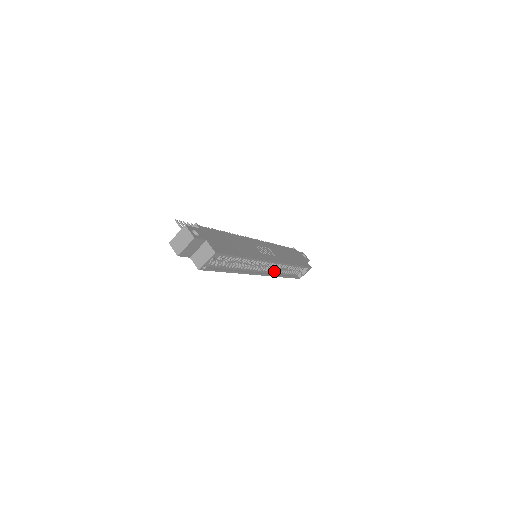
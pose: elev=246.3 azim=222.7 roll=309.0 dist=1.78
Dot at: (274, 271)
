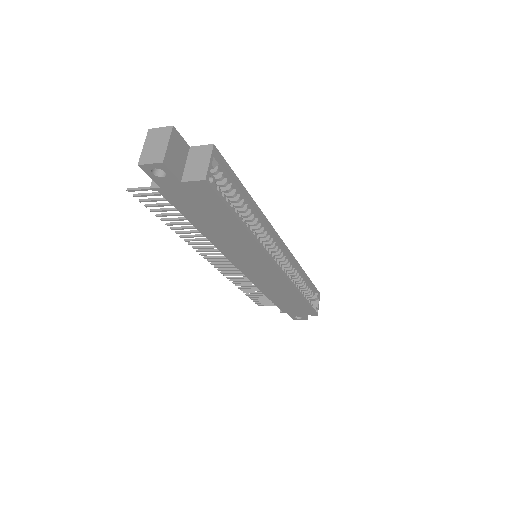
Dot at: occluded
